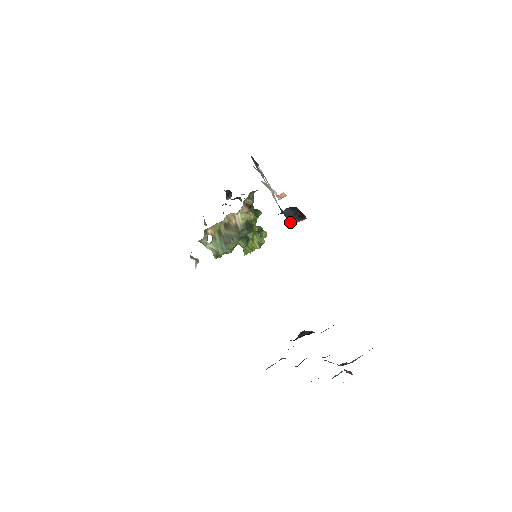
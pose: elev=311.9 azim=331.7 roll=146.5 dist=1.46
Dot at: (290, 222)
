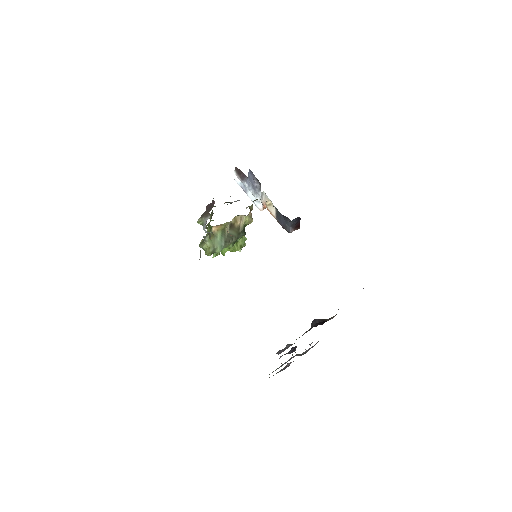
Dot at: (288, 230)
